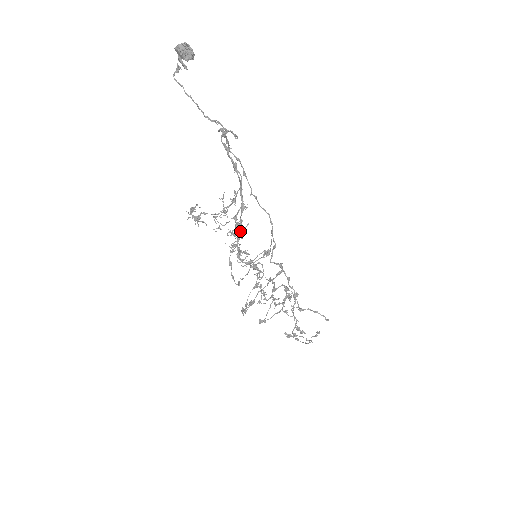
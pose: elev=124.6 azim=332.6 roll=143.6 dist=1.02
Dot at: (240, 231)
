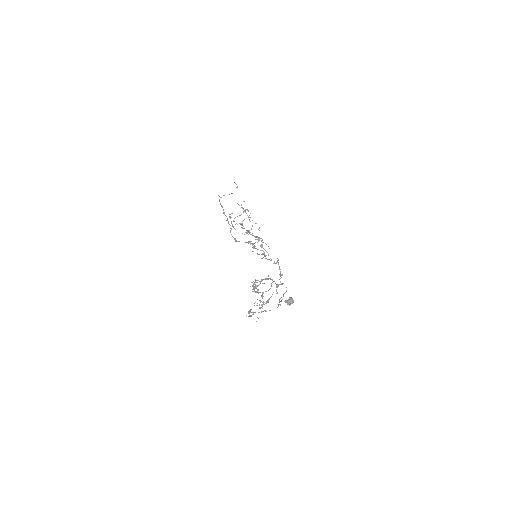
Dot at: occluded
